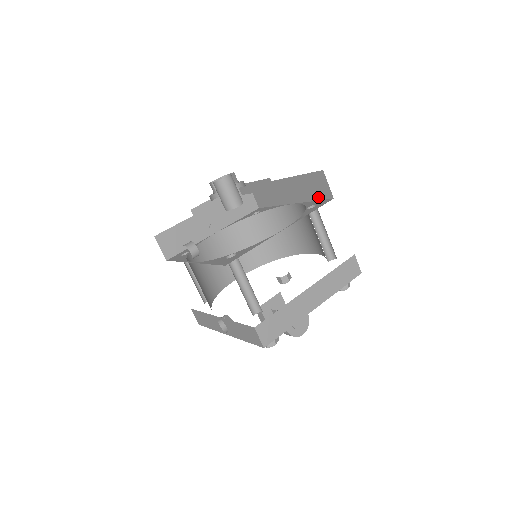
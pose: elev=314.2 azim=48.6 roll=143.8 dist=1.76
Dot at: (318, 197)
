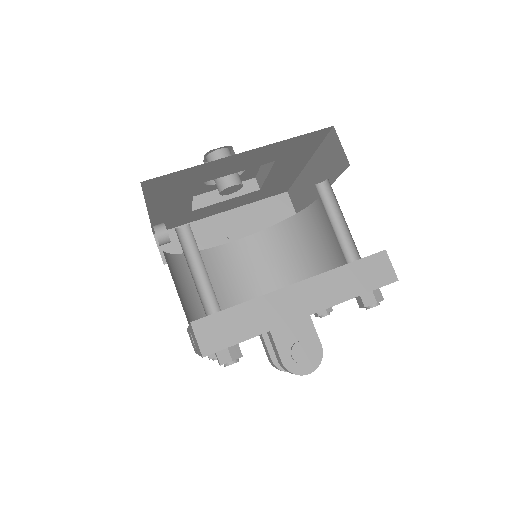
Dot at: (337, 172)
